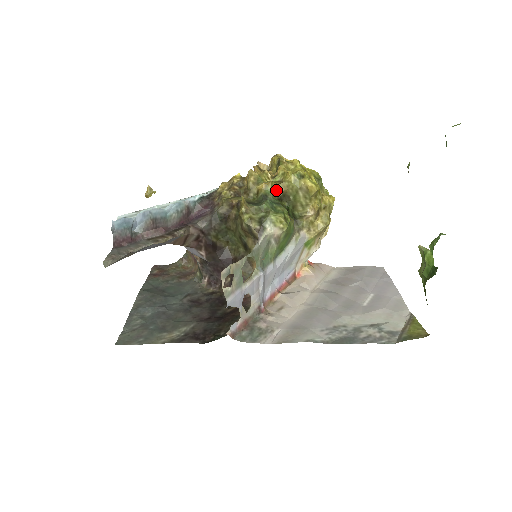
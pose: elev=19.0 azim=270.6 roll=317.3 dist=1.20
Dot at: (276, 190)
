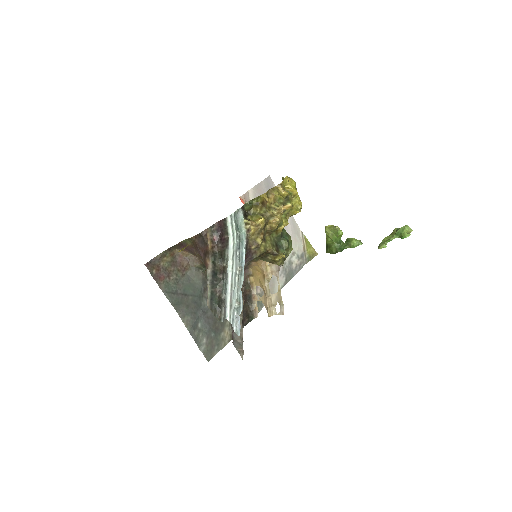
Dot at: occluded
